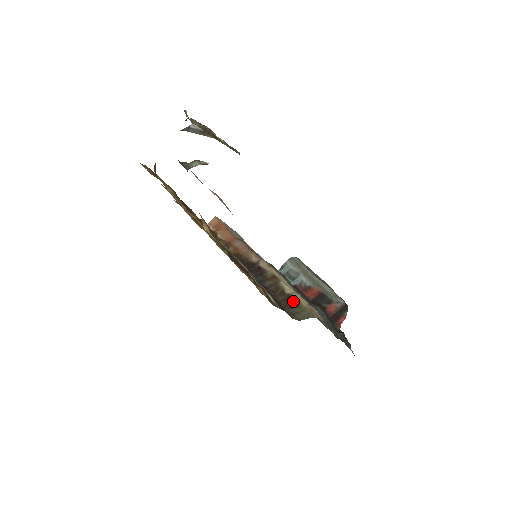
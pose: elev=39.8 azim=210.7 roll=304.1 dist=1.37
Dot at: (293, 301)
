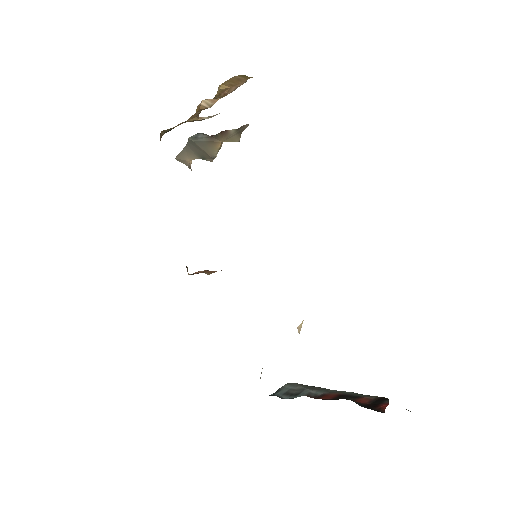
Dot at: occluded
